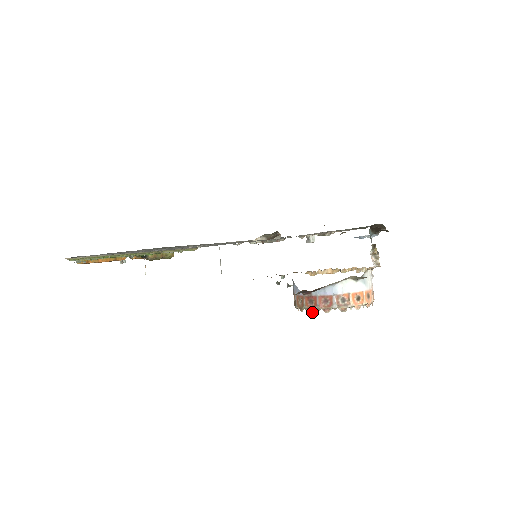
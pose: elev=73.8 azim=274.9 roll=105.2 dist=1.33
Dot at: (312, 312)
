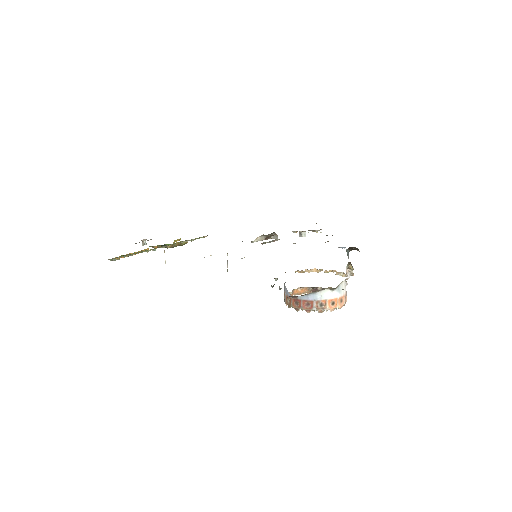
Dot at: (297, 311)
